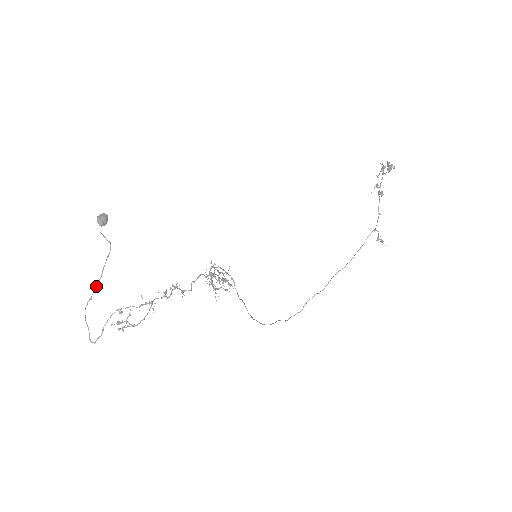
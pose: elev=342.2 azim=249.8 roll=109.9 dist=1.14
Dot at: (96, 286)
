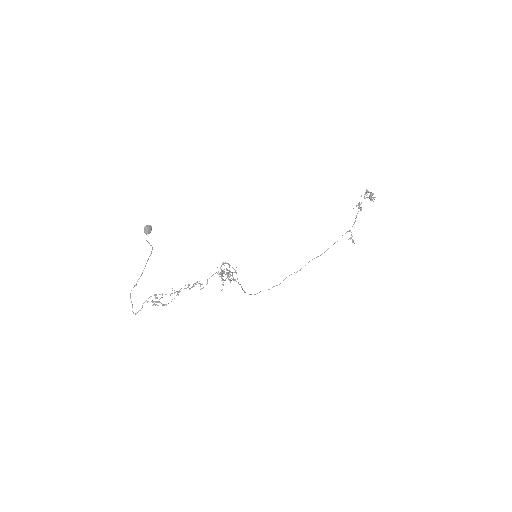
Dot at: occluded
